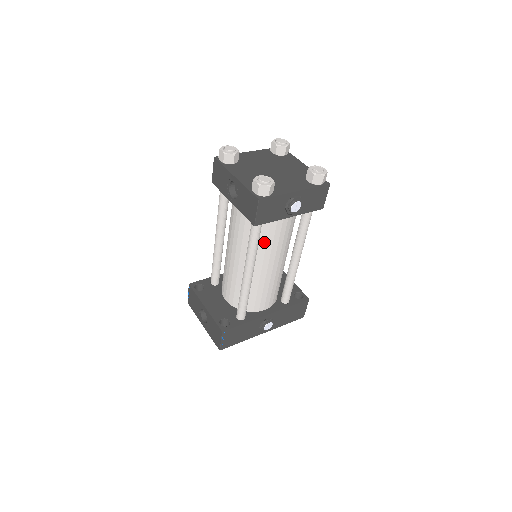
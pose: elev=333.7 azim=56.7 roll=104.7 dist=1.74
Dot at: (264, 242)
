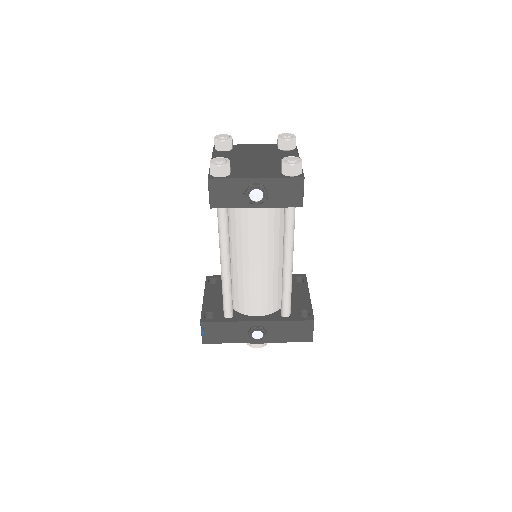
Dot at: (239, 234)
